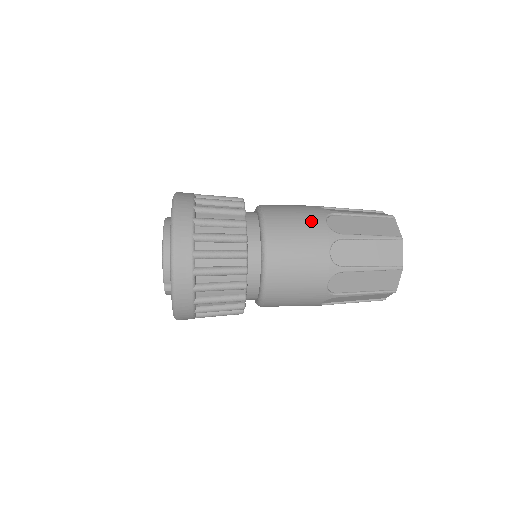
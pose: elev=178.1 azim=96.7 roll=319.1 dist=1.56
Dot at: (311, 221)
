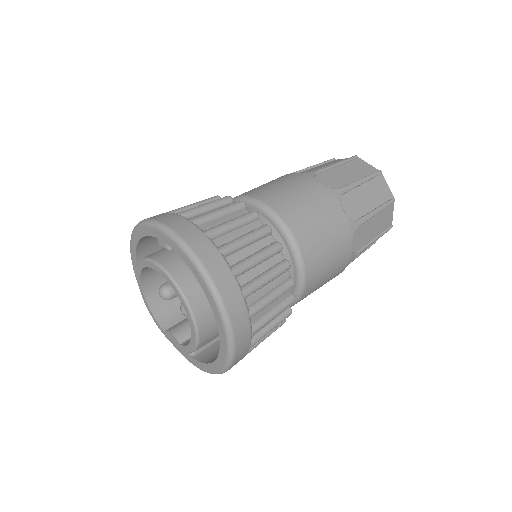
Dot at: (341, 254)
